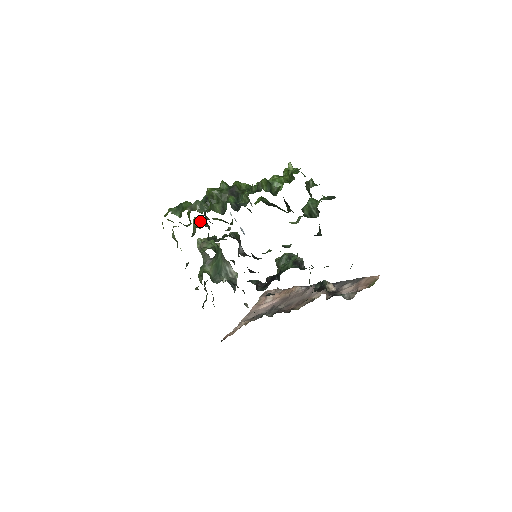
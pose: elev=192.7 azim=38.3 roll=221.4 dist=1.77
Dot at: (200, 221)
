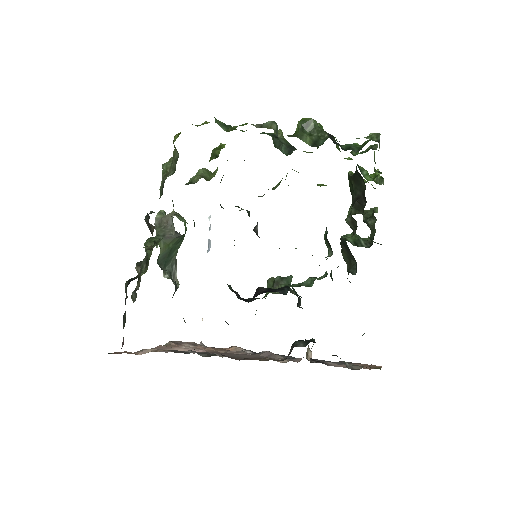
Dot at: (211, 174)
